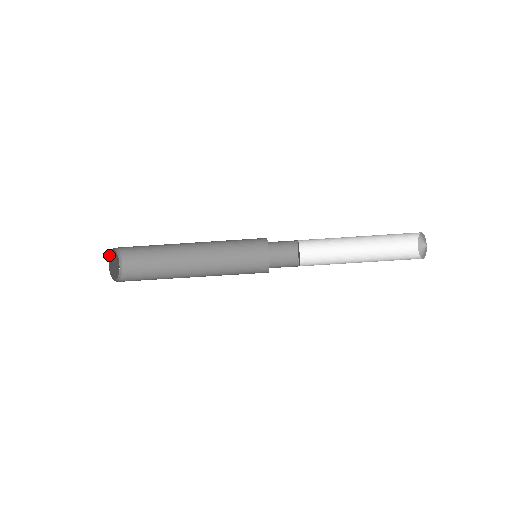
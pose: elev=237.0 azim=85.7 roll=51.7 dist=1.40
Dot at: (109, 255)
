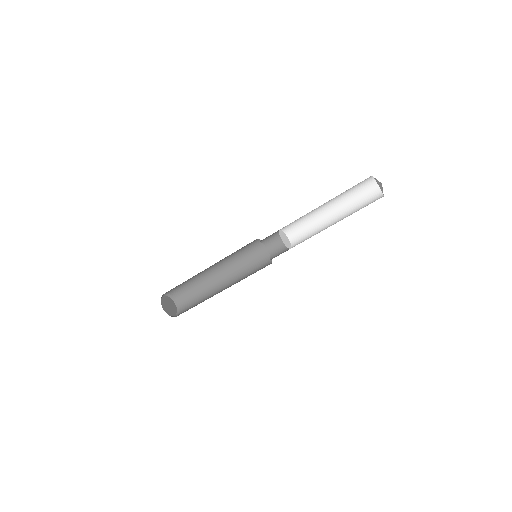
Dot at: (161, 303)
